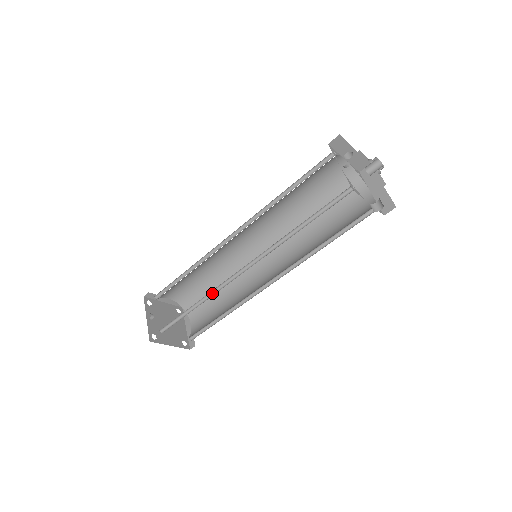
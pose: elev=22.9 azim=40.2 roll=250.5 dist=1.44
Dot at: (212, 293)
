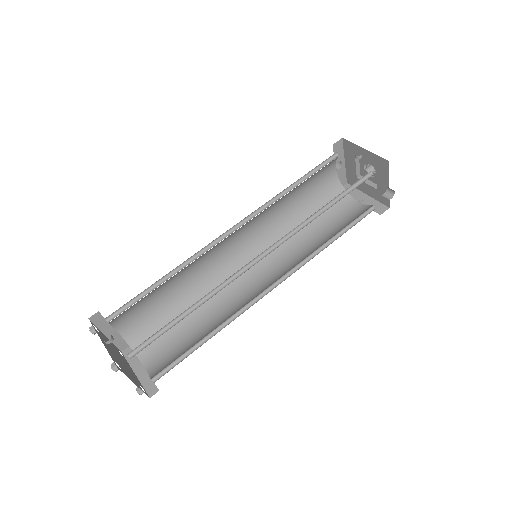
Dot at: (216, 290)
